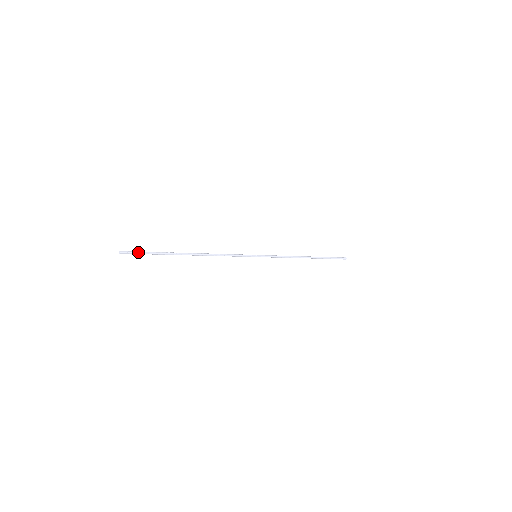
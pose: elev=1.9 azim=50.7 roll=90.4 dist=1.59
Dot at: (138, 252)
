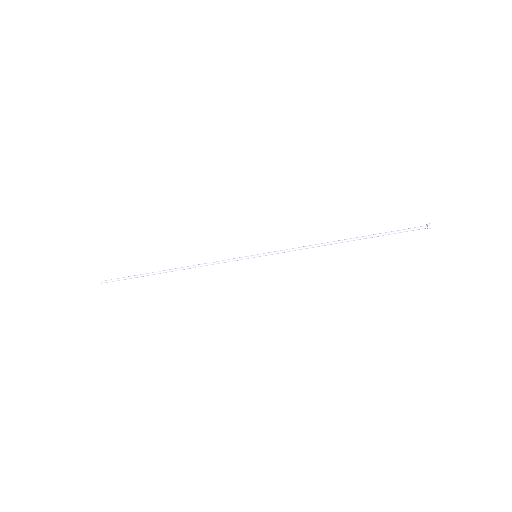
Dot at: (117, 279)
